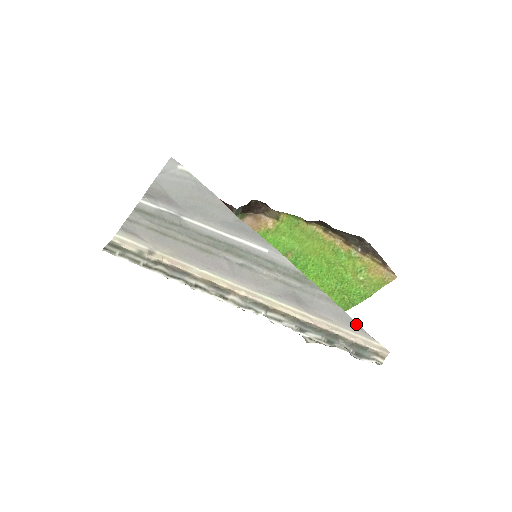
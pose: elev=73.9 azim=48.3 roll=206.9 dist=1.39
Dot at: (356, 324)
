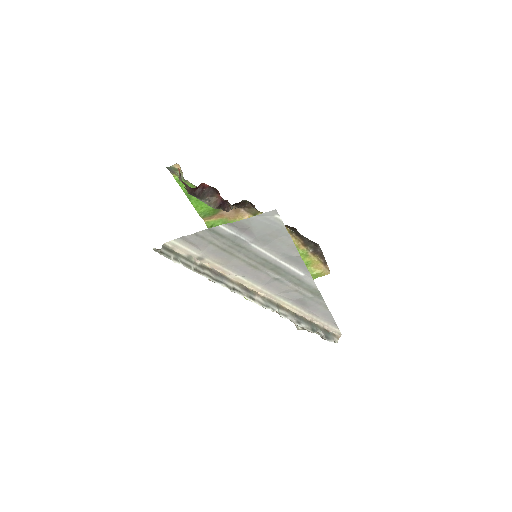
Dot at: (333, 320)
